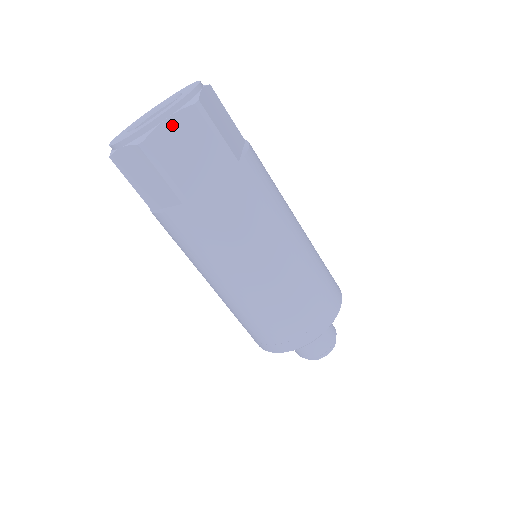
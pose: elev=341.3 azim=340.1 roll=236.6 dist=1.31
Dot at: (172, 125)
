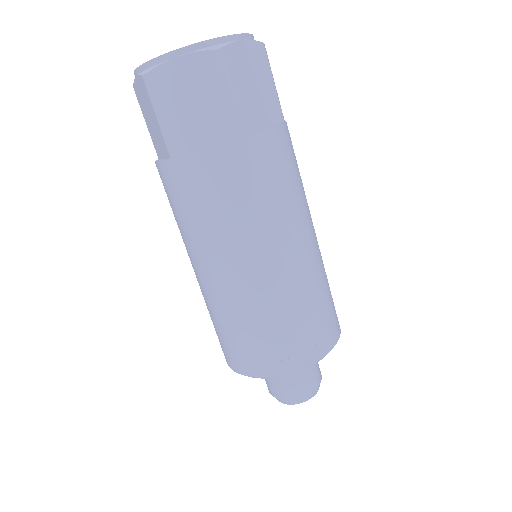
Dot at: (182, 66)
